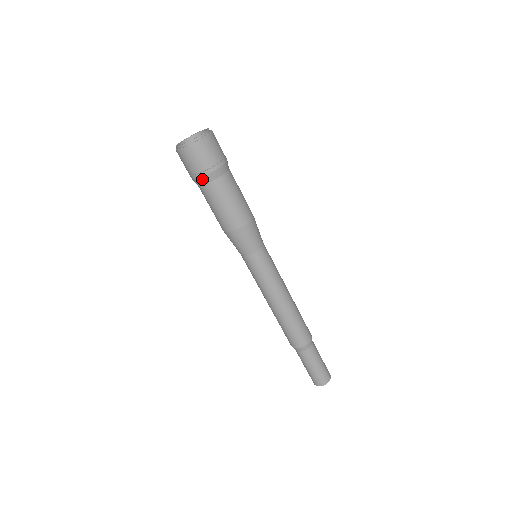
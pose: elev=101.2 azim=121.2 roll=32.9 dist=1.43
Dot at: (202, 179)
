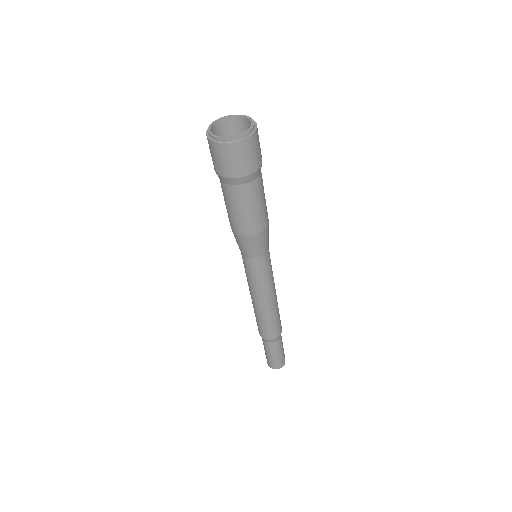
Dot at: (223, 178)
